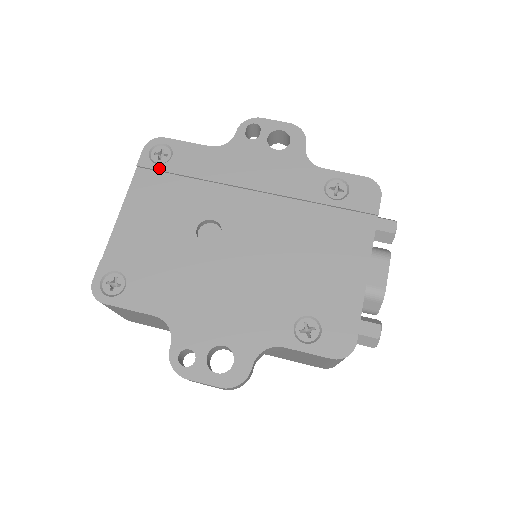
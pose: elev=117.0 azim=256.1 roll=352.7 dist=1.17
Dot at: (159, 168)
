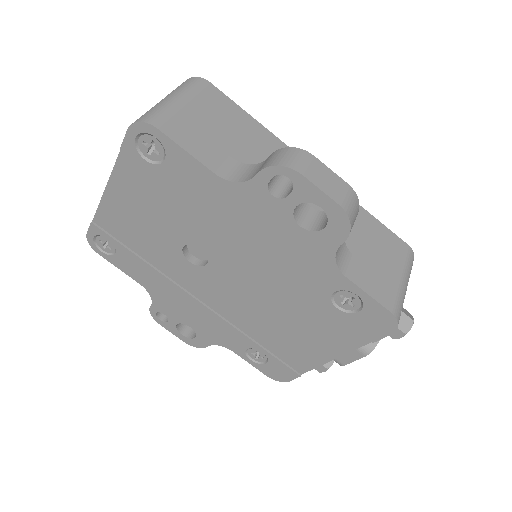
Dot at: (147, 167)
